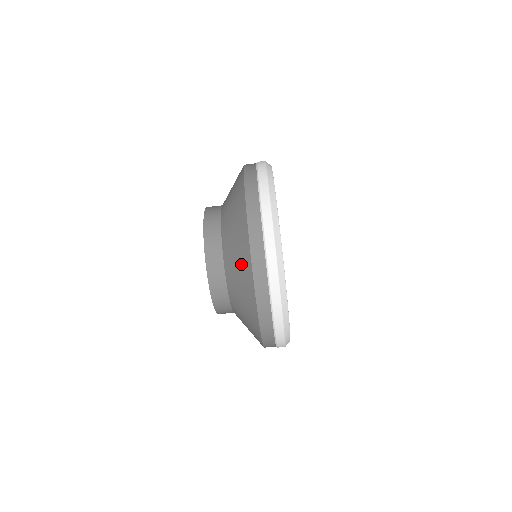
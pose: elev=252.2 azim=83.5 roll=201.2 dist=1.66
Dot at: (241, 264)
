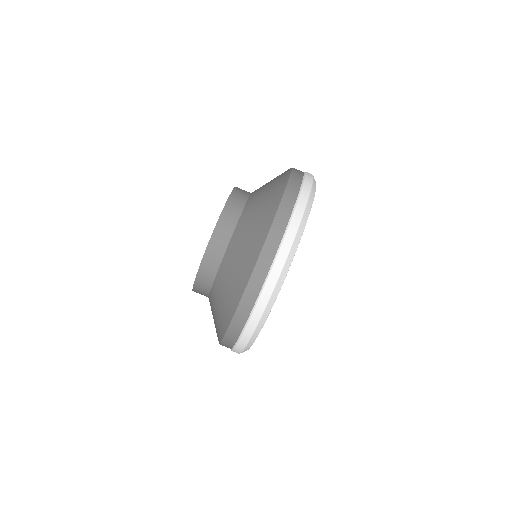
Dot at: (254, 235)
